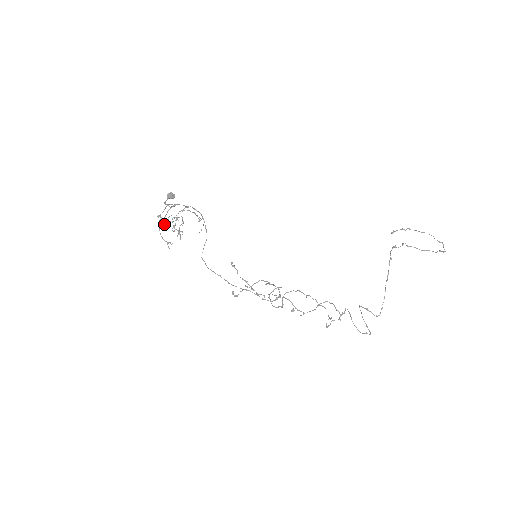
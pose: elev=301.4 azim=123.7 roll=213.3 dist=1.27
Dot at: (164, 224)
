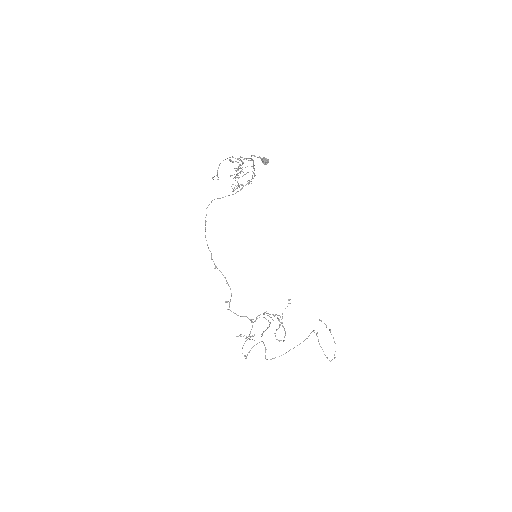
Dot at: (238, 170)
